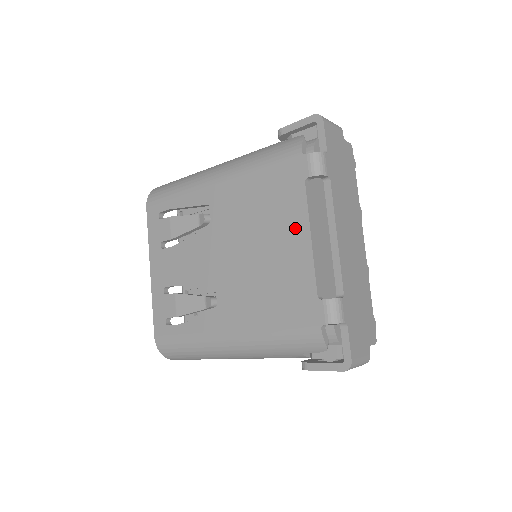
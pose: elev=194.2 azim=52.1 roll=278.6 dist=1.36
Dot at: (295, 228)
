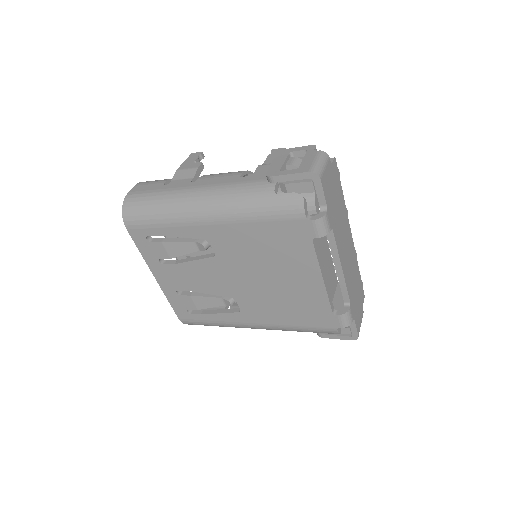
Dot at: (307, 271)
